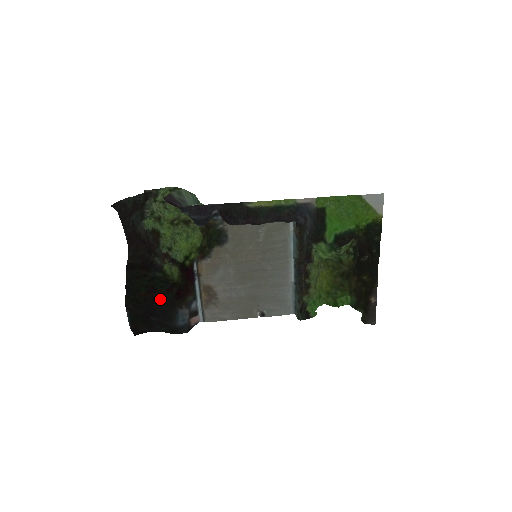
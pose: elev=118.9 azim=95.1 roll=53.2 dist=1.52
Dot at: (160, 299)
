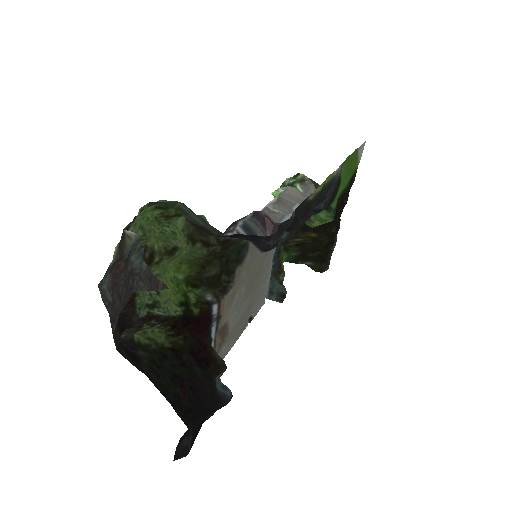
Dot at: (197, 384)
